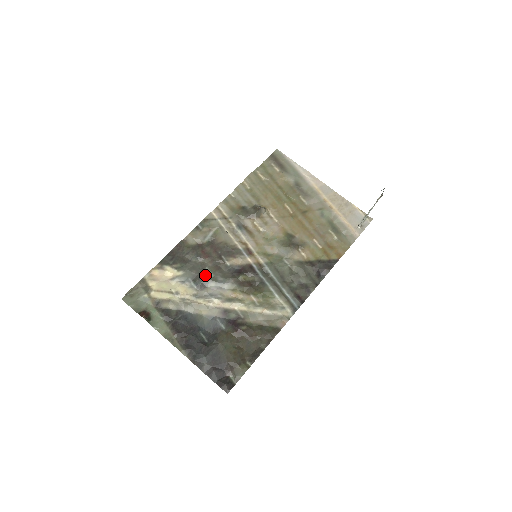
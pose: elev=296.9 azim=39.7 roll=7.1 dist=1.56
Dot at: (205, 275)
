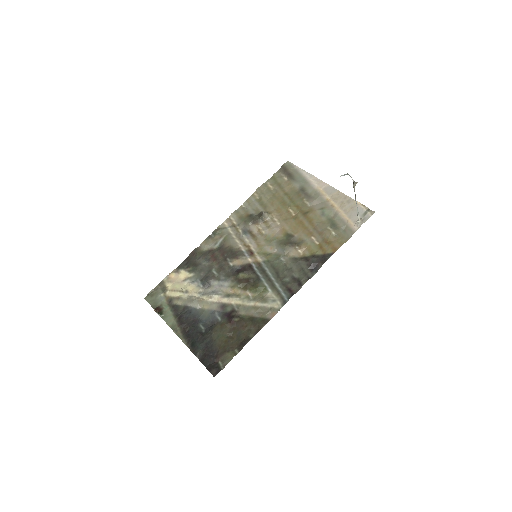
Dot at: (211, 275)
